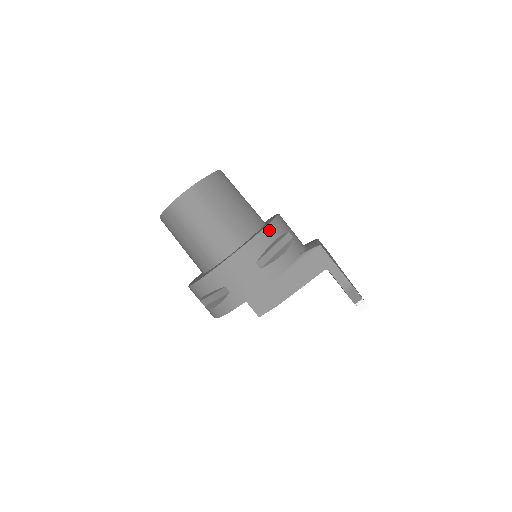
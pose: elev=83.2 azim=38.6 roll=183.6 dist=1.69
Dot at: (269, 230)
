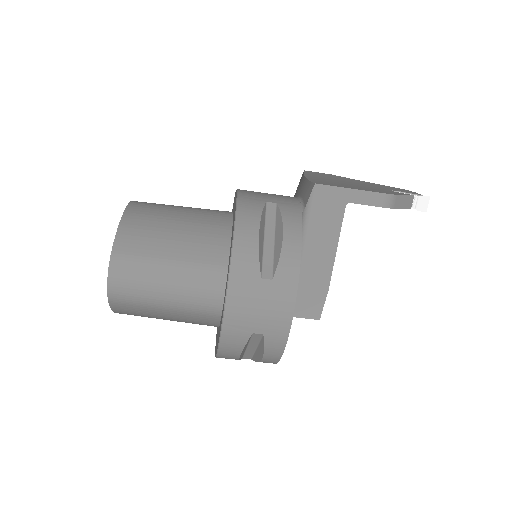
Dot at: (242, 224)
